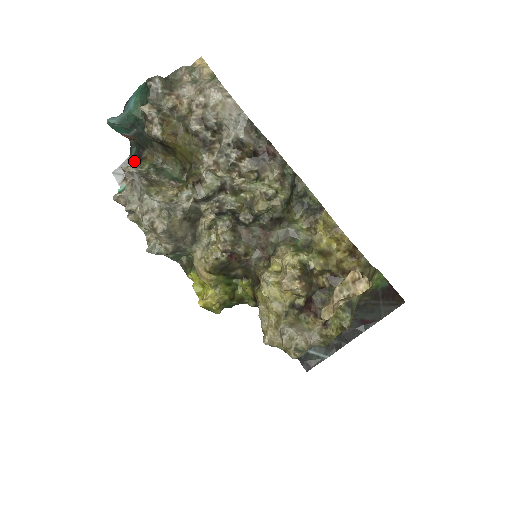
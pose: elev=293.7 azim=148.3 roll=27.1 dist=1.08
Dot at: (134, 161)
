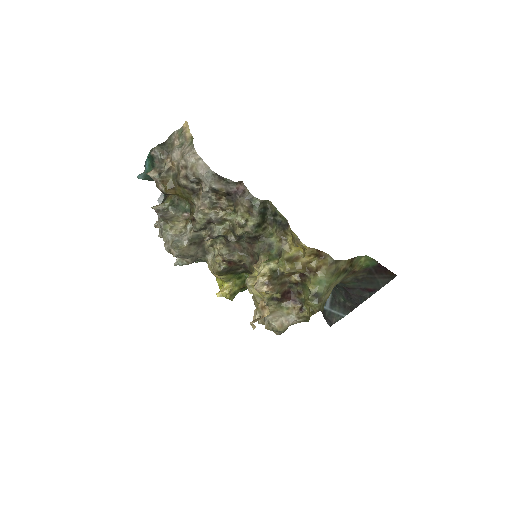
Dot at: (164, 196)
